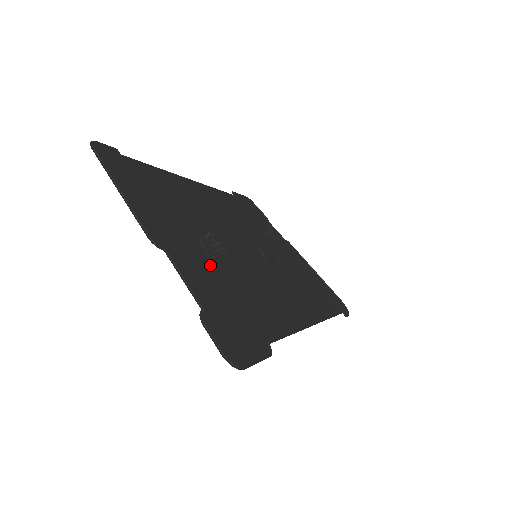
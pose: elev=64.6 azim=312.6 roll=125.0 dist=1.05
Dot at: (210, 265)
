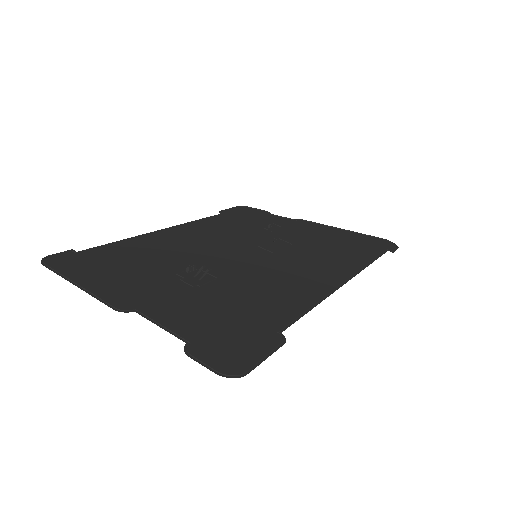
Dot at: (194, 295)
